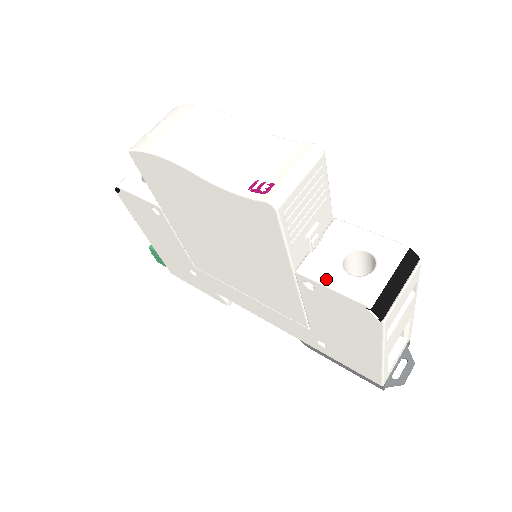
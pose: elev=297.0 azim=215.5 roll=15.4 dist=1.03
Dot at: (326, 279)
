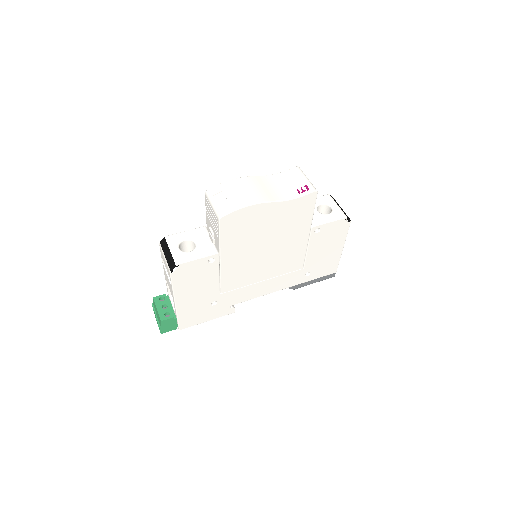
Dot at: (325, 221)
